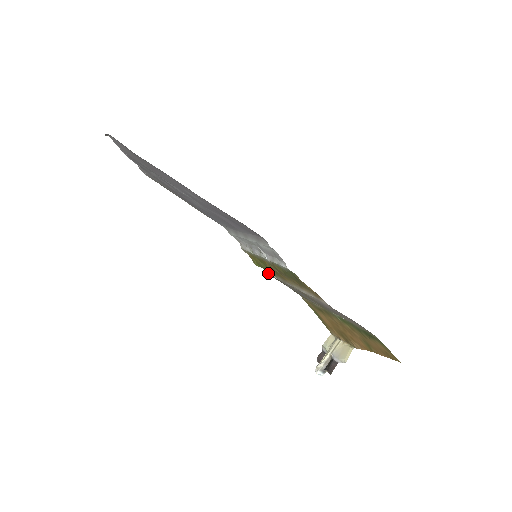
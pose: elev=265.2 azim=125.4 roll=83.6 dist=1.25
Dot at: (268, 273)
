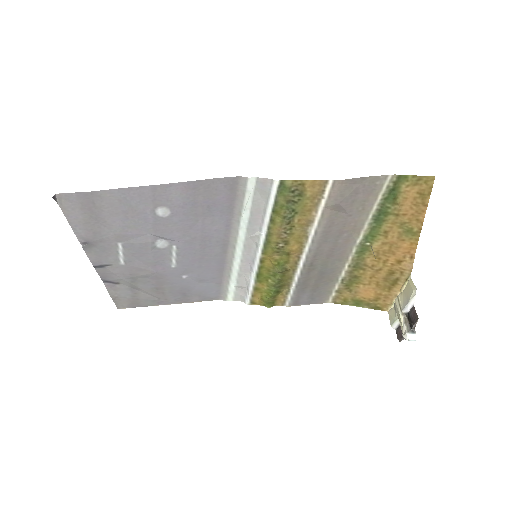
Dot at: (286, 302)
